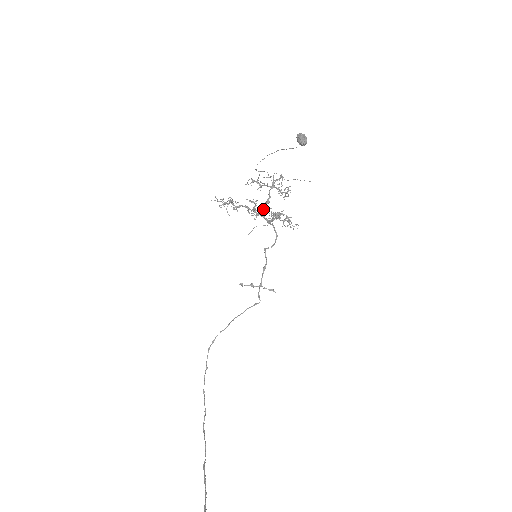
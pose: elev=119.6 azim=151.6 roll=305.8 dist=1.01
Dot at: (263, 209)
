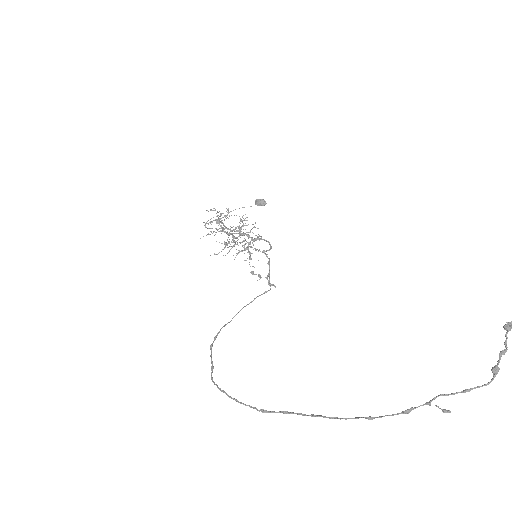
Dot at: (242, 235)
